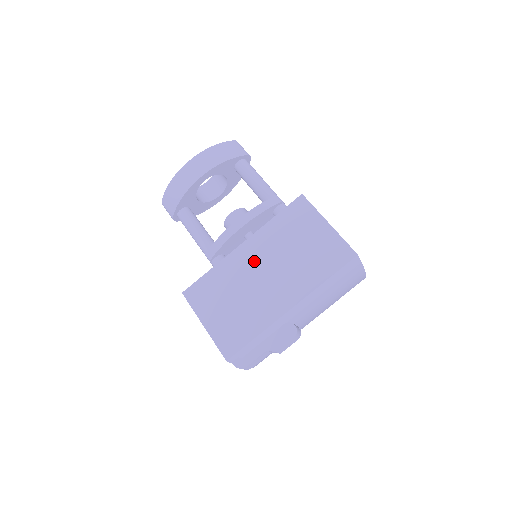
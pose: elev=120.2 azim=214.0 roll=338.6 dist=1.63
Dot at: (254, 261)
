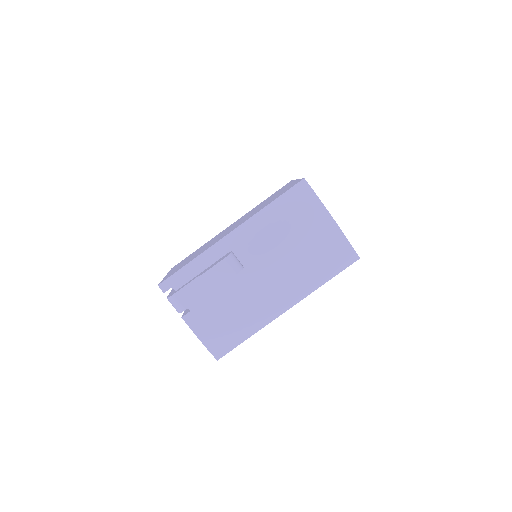
Dot at: occluded
